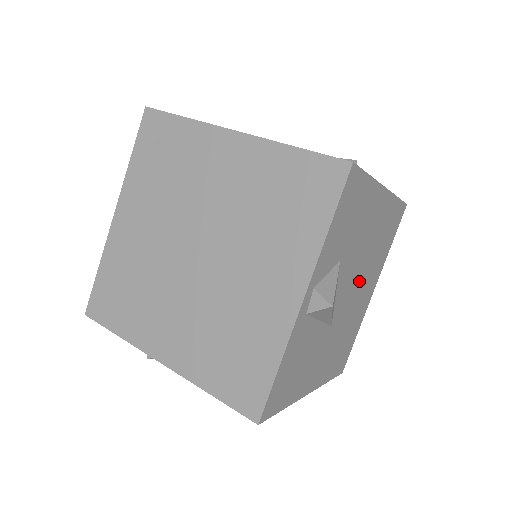
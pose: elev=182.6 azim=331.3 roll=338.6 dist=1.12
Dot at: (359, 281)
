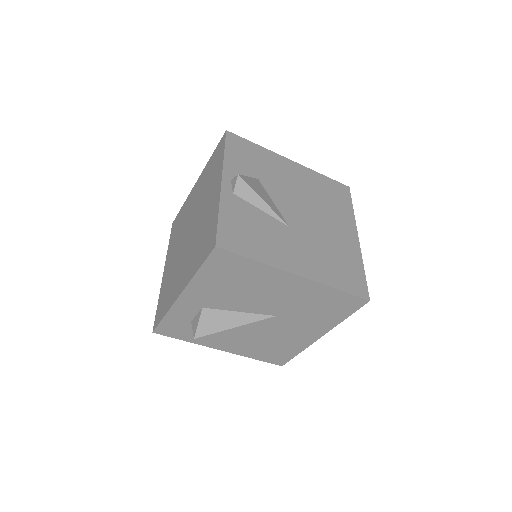
Dot at: (312, 212)
